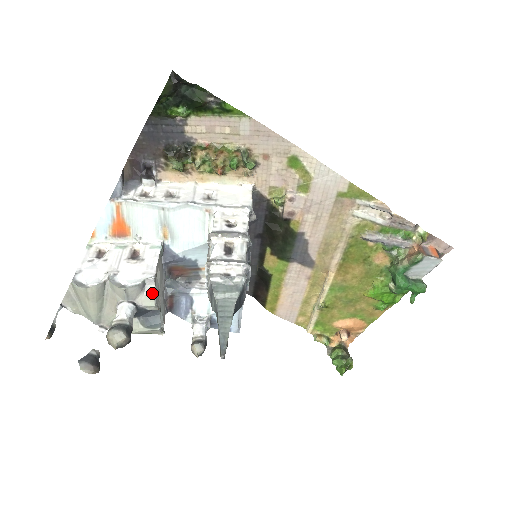
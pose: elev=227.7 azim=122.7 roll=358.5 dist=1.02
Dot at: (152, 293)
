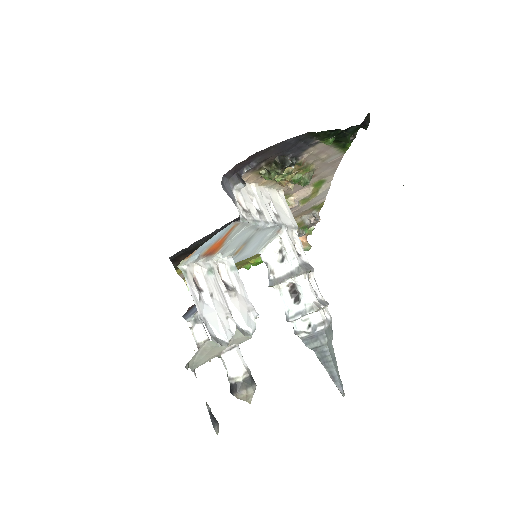
Dot at: occluded
